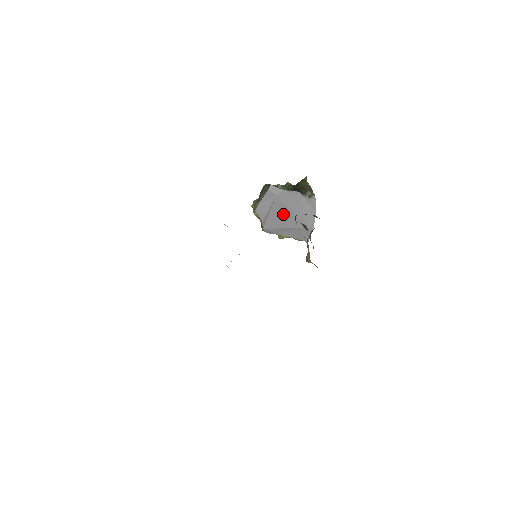
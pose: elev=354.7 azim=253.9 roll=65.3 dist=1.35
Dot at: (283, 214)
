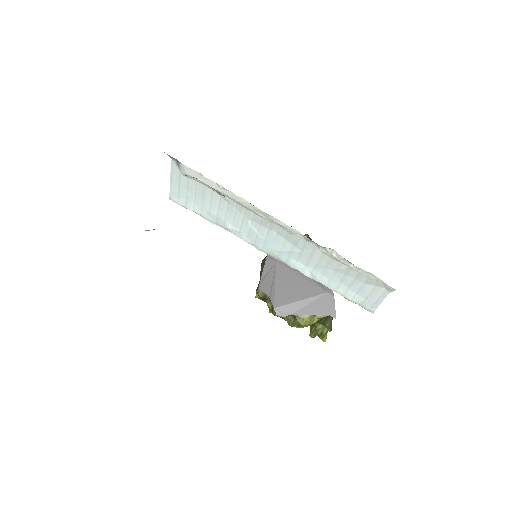
Dot at: (291, 282)
